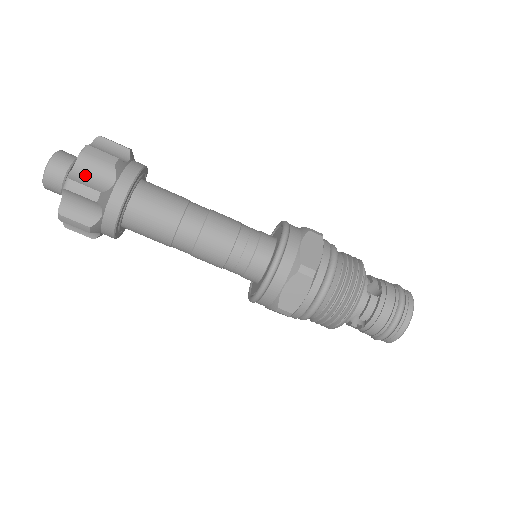
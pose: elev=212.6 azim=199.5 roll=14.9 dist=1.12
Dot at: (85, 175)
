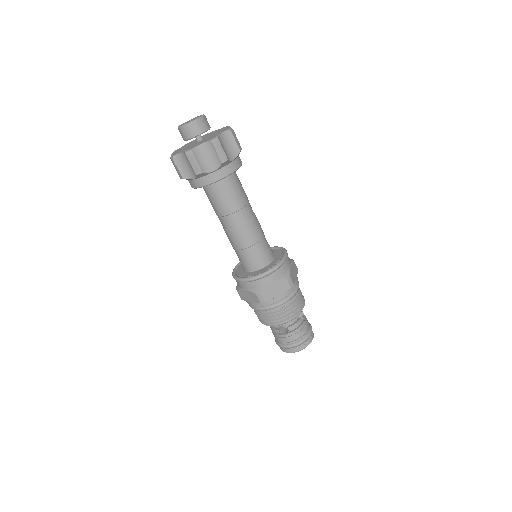
Dot at: (223, 143)
